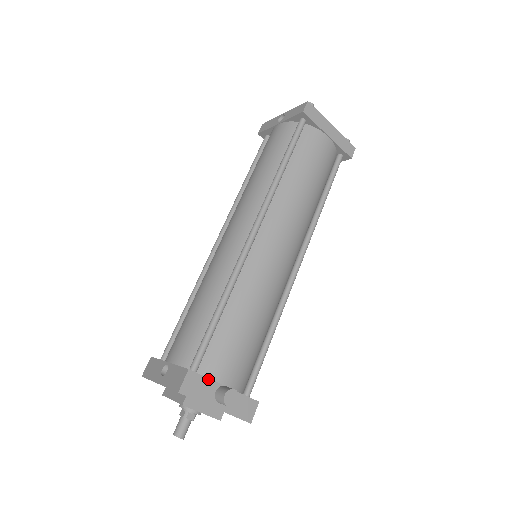
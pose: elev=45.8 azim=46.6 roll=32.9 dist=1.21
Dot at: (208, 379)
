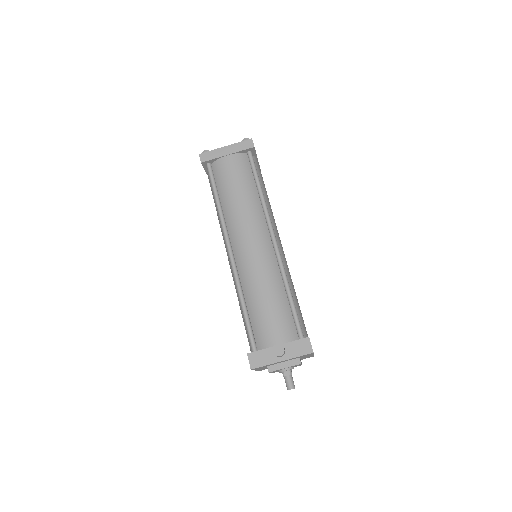
Dot at: (263, 350)
